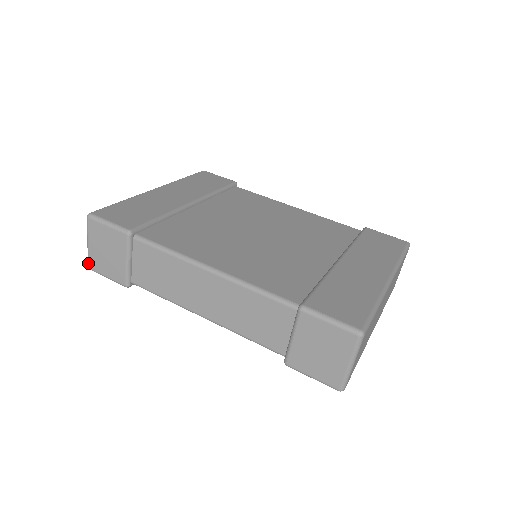
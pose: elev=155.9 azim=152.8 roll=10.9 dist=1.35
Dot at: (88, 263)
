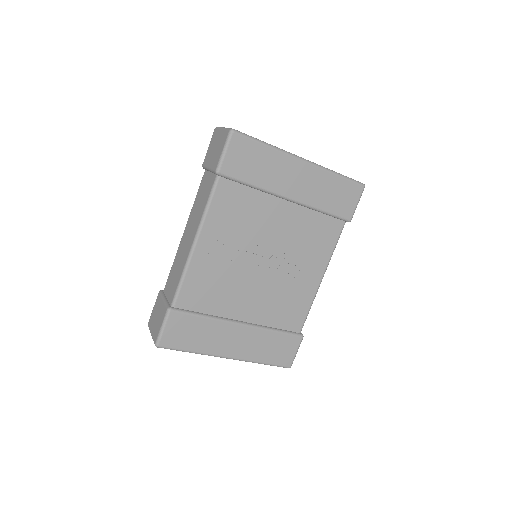
Dot at: (154, 343)
